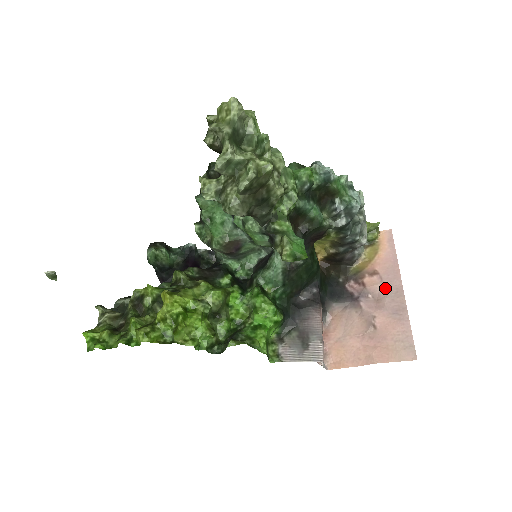
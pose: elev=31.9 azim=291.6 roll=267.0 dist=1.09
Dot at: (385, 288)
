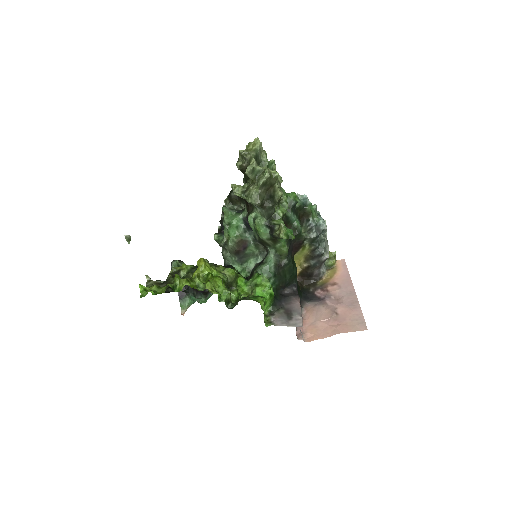
Dot at: (342, 291)
